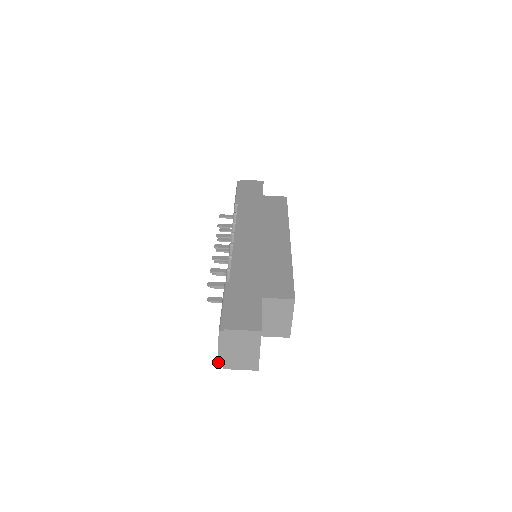
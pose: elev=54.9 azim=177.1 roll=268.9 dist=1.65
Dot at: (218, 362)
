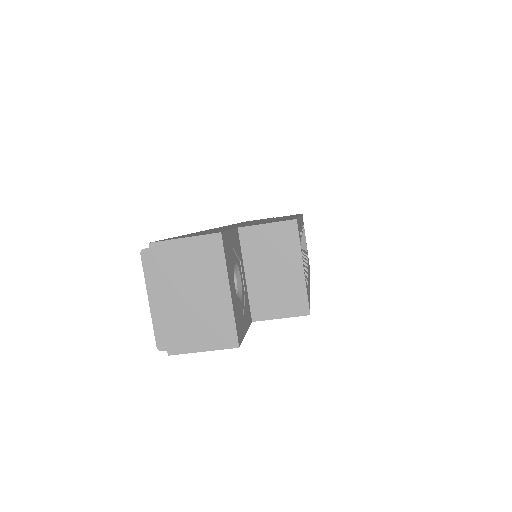
Dot at: occluded
